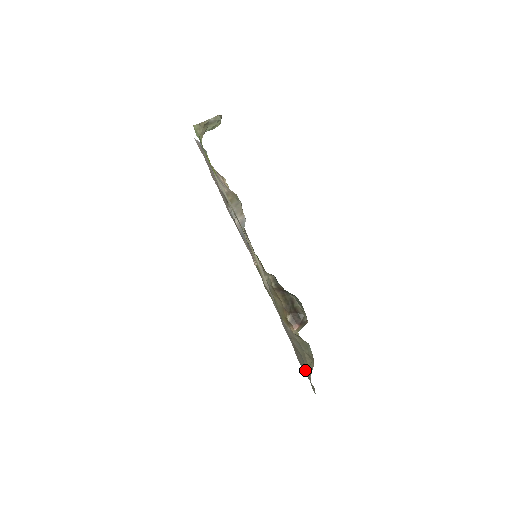
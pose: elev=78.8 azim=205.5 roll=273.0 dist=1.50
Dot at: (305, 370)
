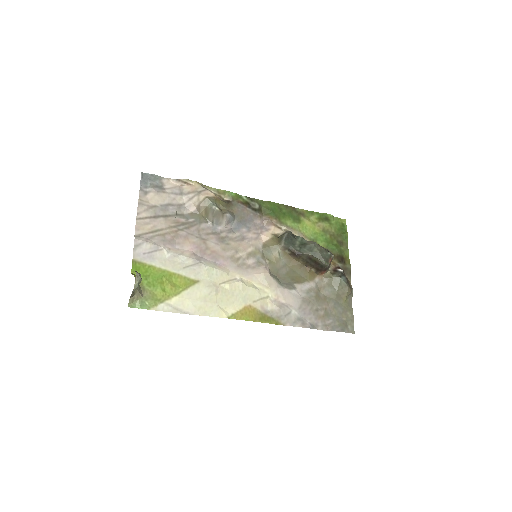
Dot at: (340, 313)
